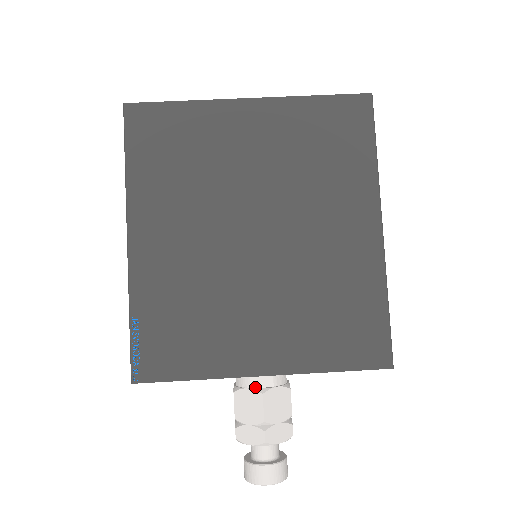
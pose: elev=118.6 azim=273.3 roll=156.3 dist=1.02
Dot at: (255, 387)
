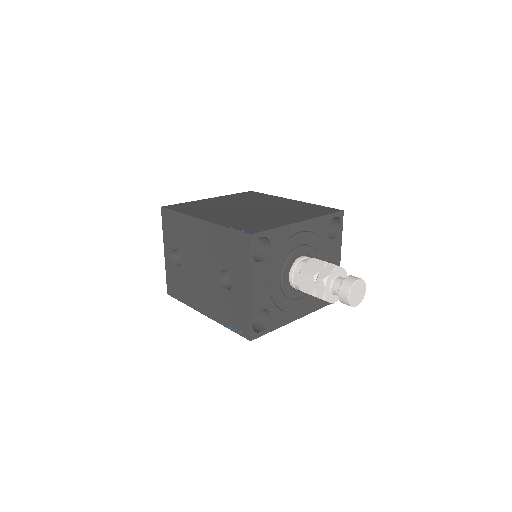
Dot at: (307, 262)
